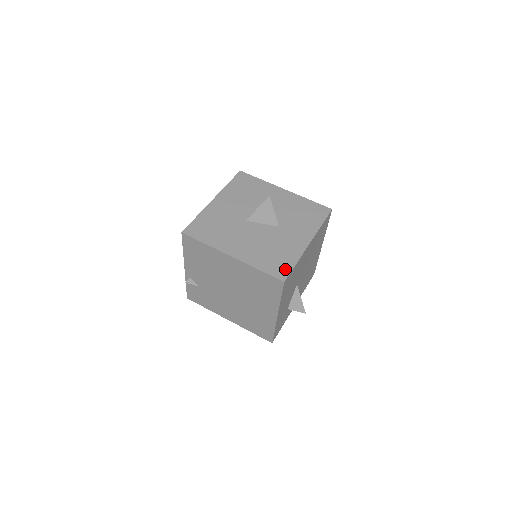
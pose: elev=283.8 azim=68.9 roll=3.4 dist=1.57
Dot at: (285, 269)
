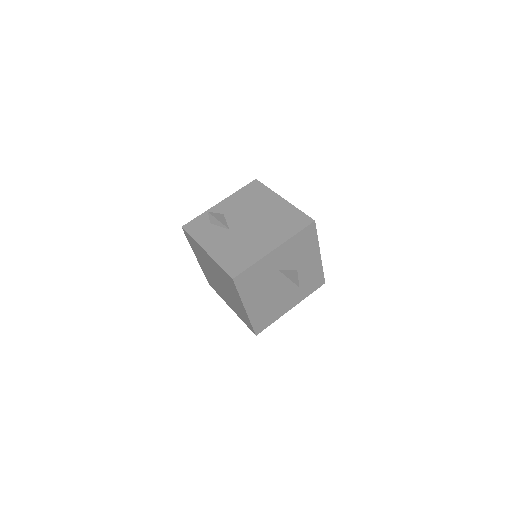
Dot at: (321, 279)
